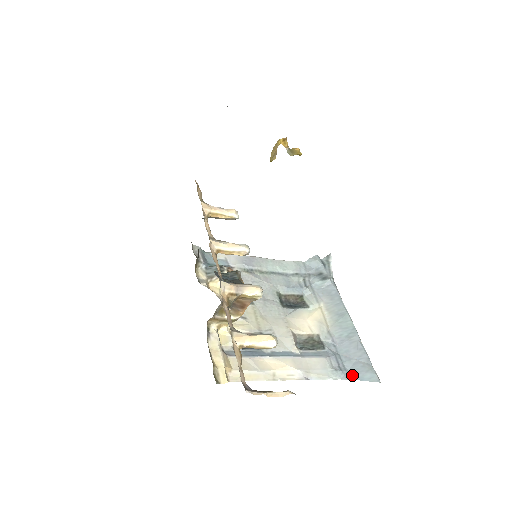
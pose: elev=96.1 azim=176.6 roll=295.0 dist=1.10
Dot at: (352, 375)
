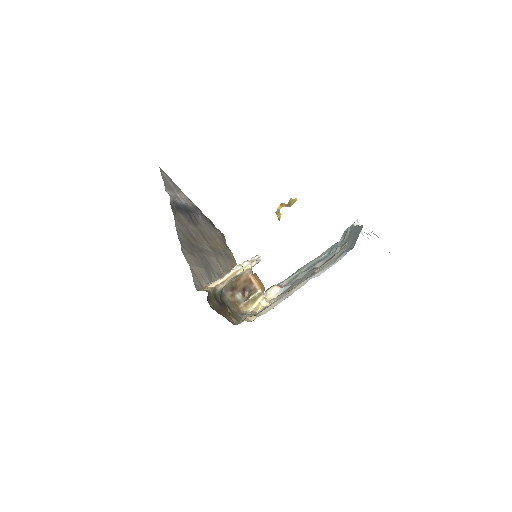
Dot at: (353, 246)
